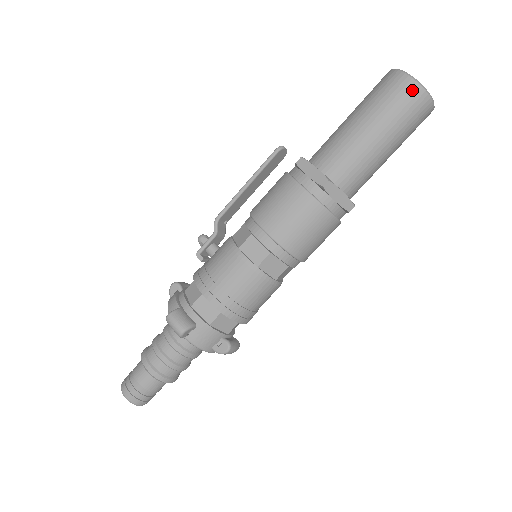
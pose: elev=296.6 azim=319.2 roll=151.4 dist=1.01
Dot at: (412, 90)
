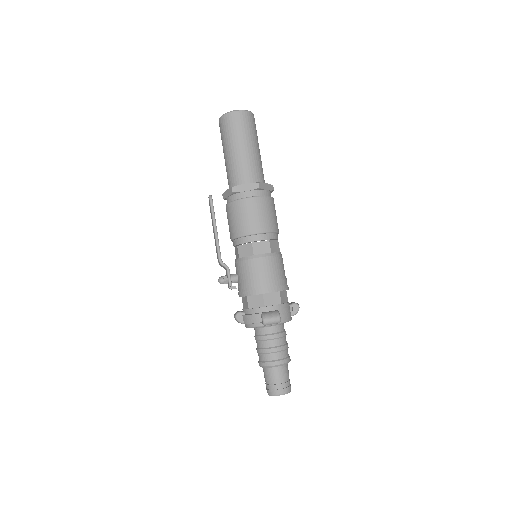
Dot at: (244, 115)
